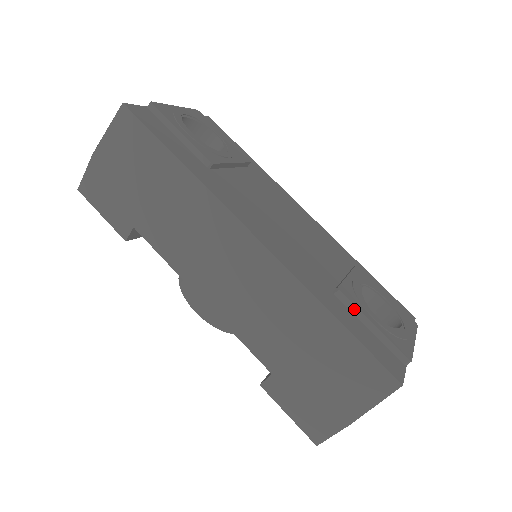
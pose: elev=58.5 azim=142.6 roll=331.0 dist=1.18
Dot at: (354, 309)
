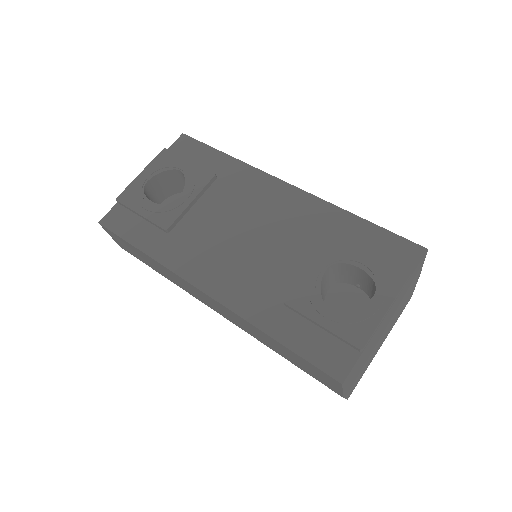
Dot at: (302, 315)
